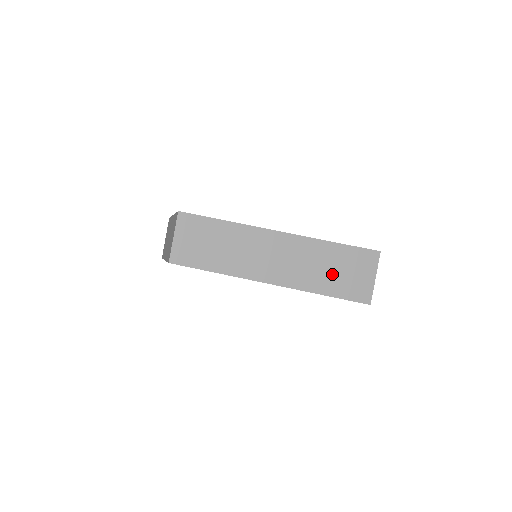
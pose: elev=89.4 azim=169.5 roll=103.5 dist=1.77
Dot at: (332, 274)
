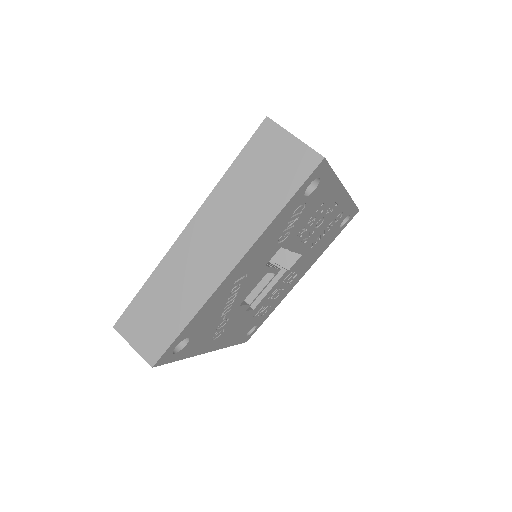
Dot at: (259, 192)
